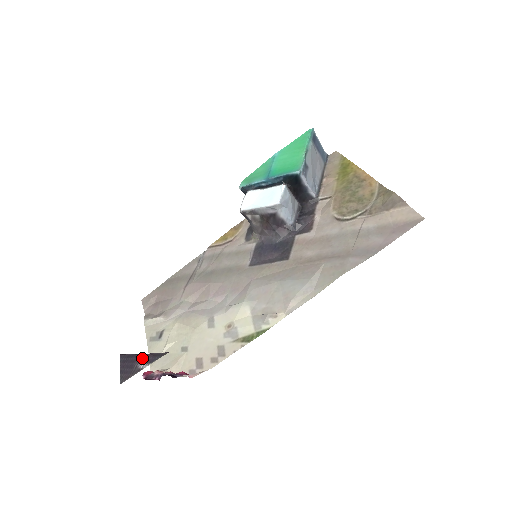
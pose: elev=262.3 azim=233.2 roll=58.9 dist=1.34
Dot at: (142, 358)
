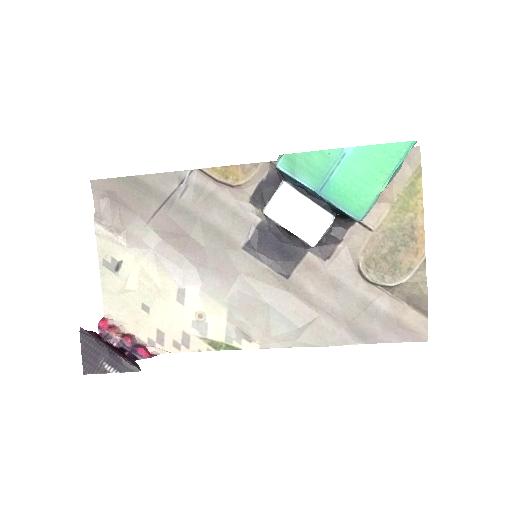
Dot at: (109, 357)
